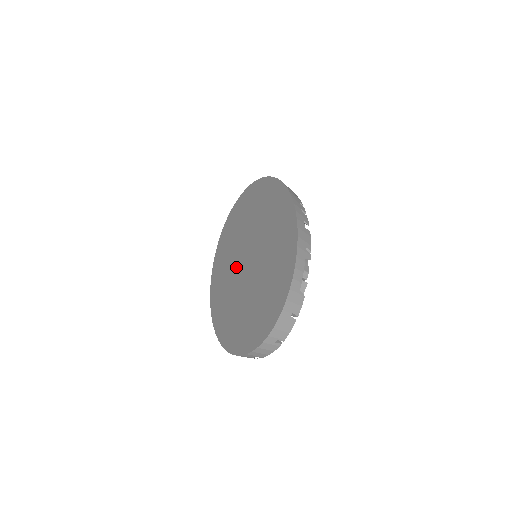
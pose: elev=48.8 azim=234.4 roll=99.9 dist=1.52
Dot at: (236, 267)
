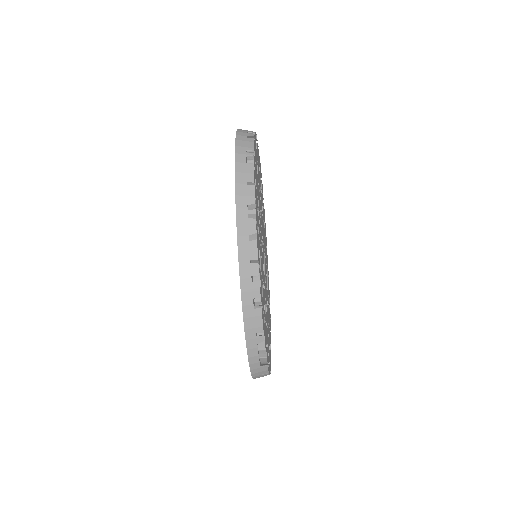
Dot at: occluded
